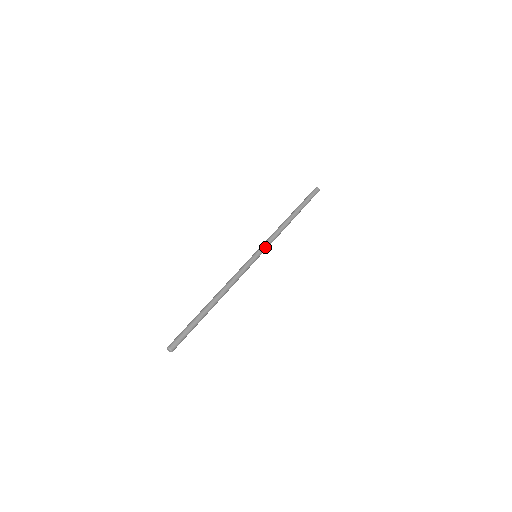
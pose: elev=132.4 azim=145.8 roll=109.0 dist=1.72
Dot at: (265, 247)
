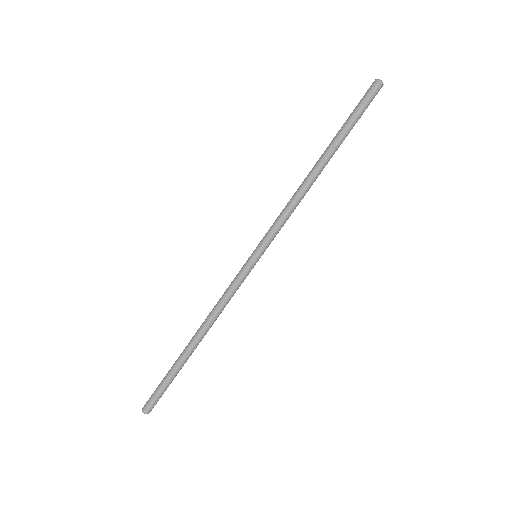
Dot at: (271, 240)
